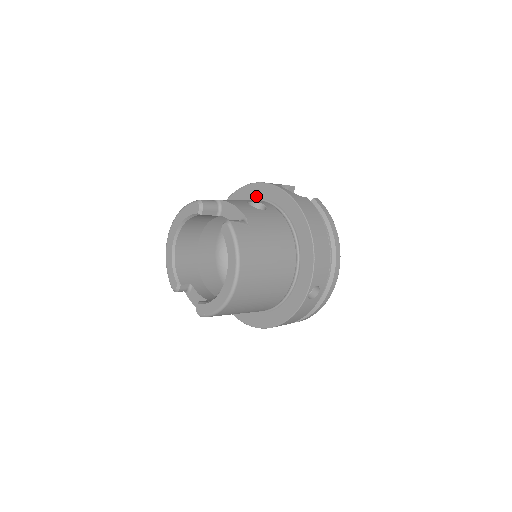
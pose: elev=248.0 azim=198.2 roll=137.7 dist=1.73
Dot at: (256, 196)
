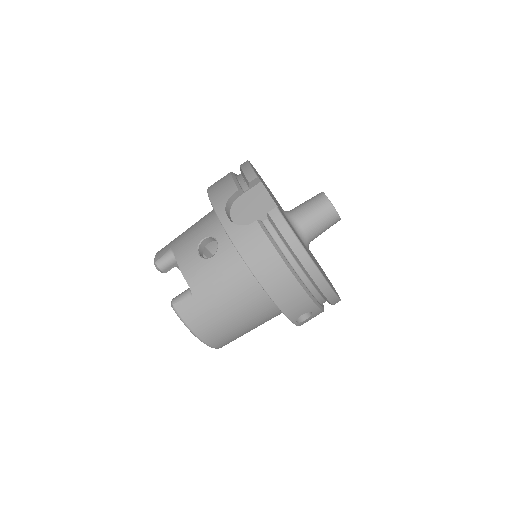
Dot at: occluded
